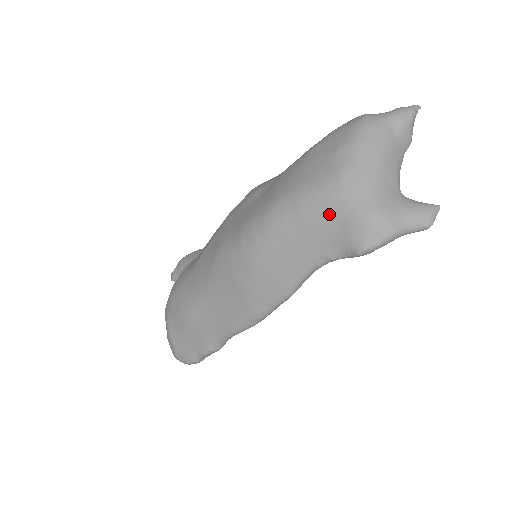
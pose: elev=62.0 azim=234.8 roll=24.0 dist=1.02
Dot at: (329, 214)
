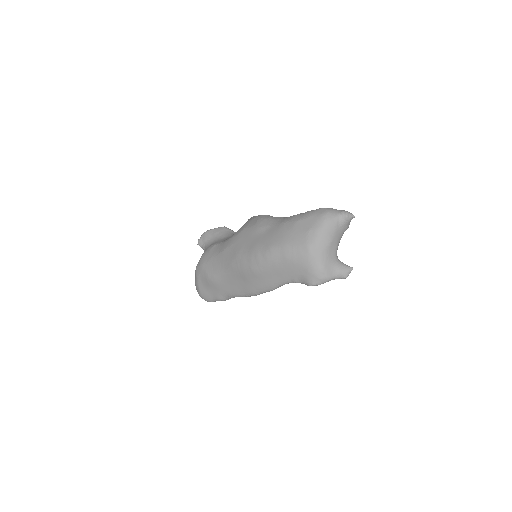
Dot at: (299, 264)
